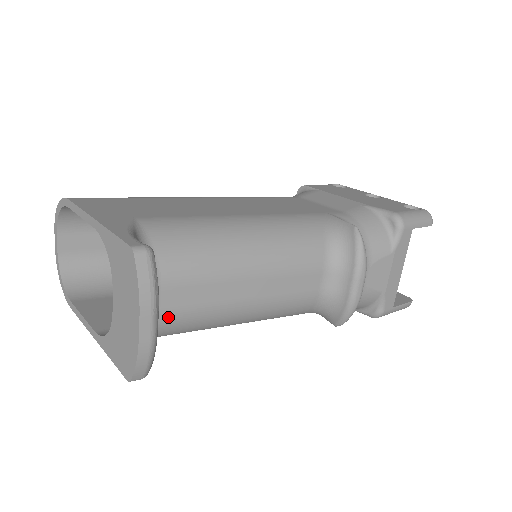
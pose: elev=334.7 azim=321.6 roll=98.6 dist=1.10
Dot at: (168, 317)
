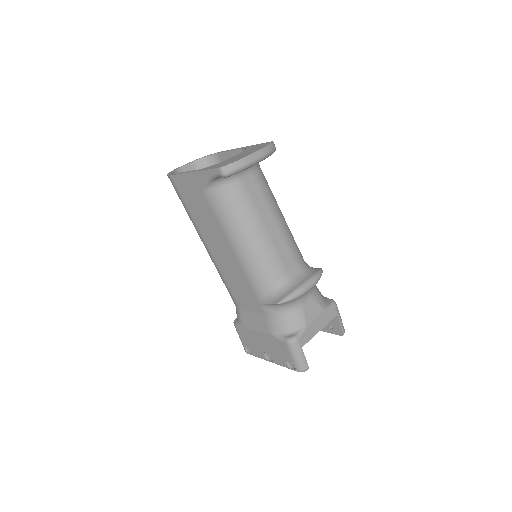
Dot at: (241, 186)
